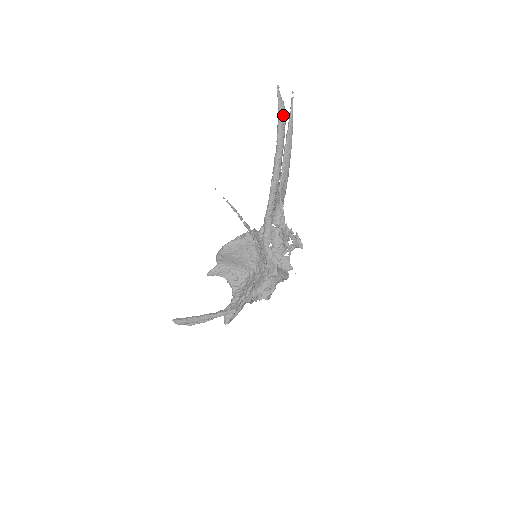
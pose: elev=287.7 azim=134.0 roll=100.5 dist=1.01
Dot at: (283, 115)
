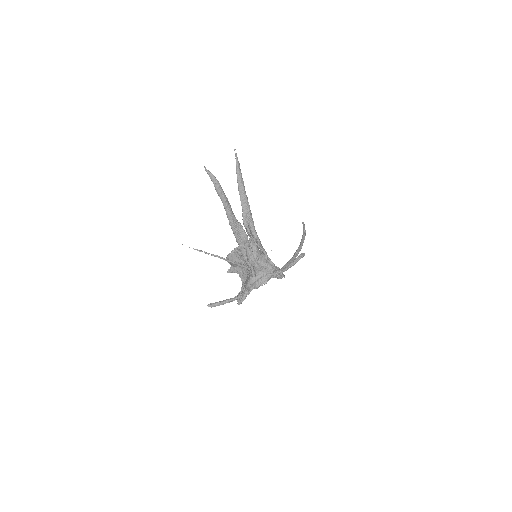
Dot at: (215, 182)
